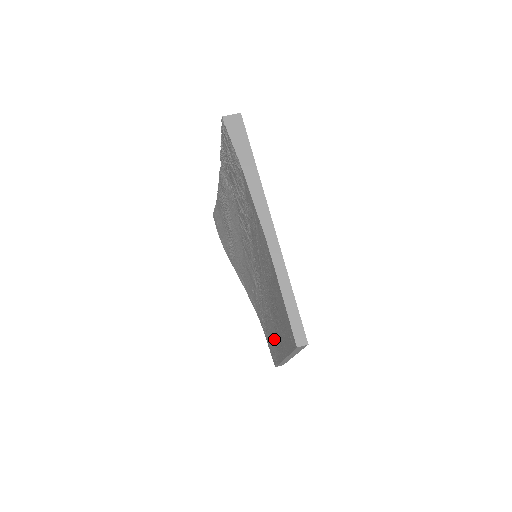
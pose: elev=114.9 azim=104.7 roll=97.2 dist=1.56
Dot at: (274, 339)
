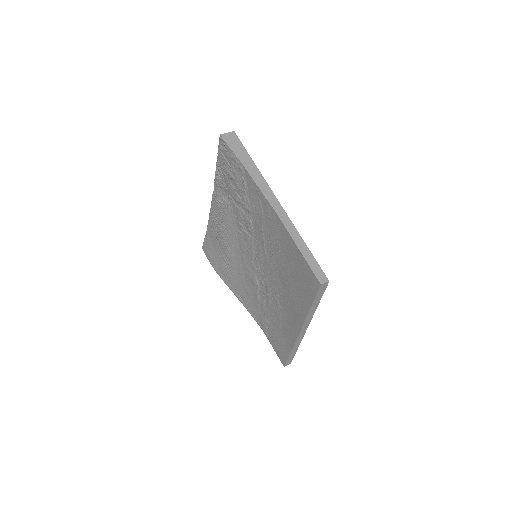
Dot at: (283, 328)
